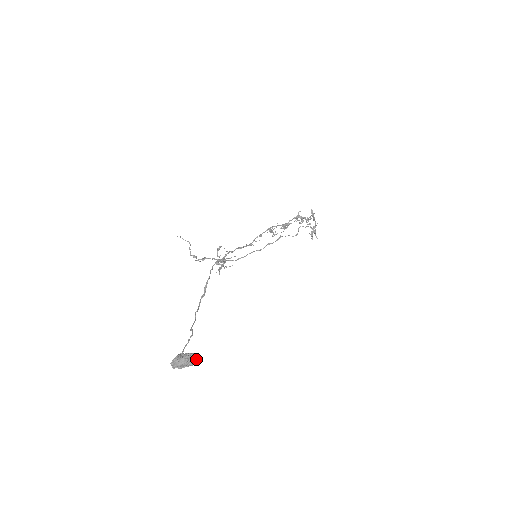
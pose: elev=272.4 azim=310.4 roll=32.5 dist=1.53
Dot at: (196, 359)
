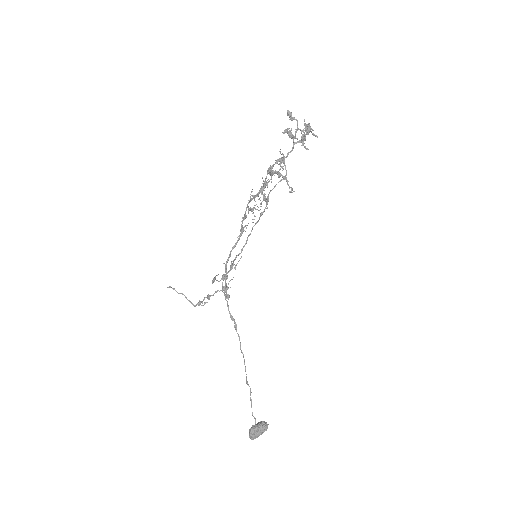
Dot at: (266, 428)
